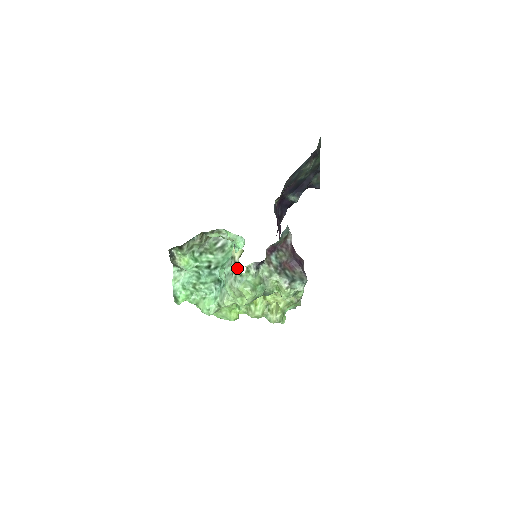
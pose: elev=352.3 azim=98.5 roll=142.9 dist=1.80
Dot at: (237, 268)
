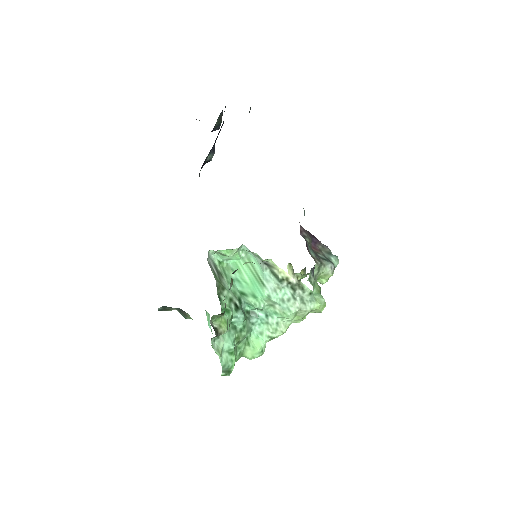
Dot at: (301, 289)
